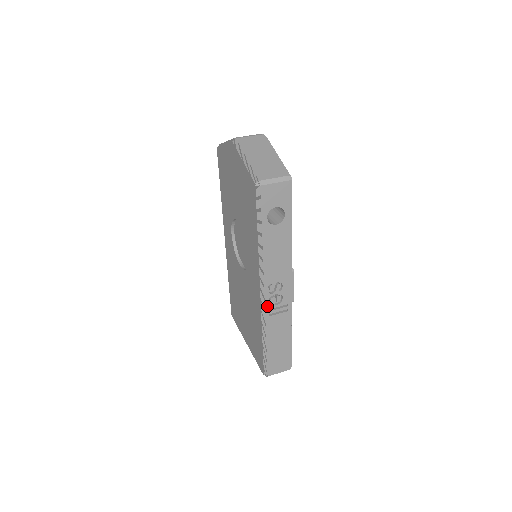
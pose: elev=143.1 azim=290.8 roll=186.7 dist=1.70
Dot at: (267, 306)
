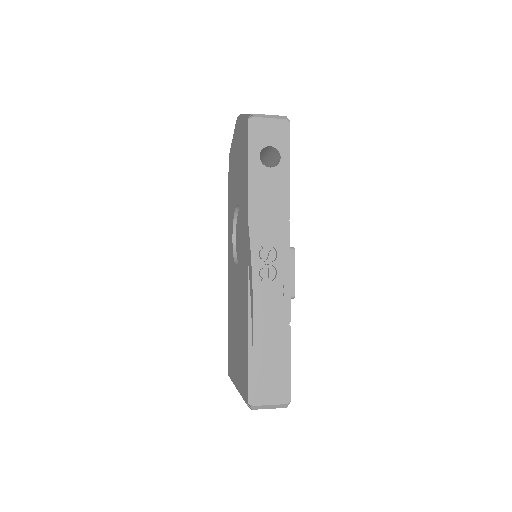
Dot at: (256, 279)
